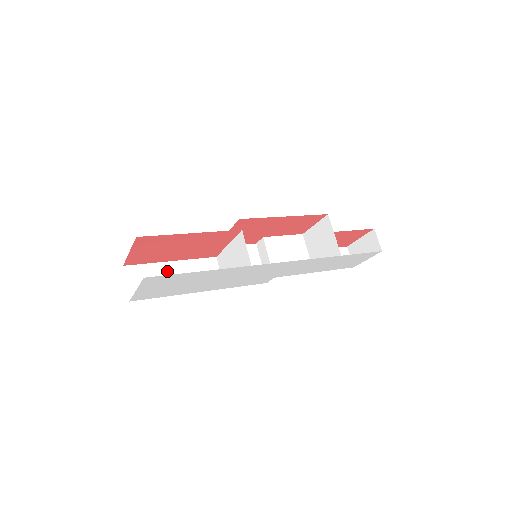
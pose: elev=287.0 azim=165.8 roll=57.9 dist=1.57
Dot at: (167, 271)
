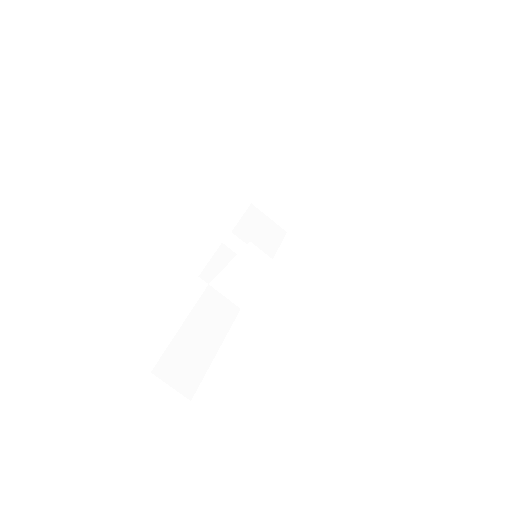
Dot at: (188, 338)
